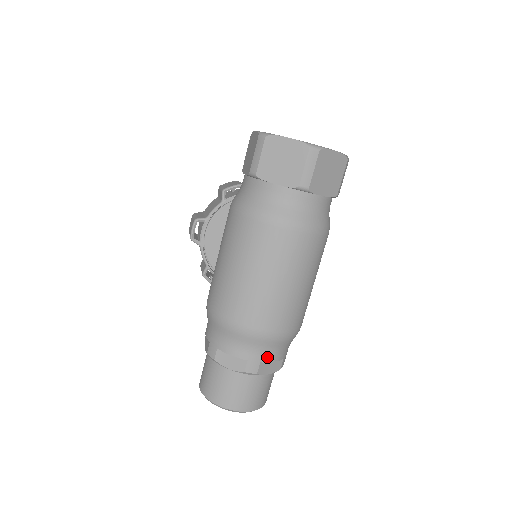
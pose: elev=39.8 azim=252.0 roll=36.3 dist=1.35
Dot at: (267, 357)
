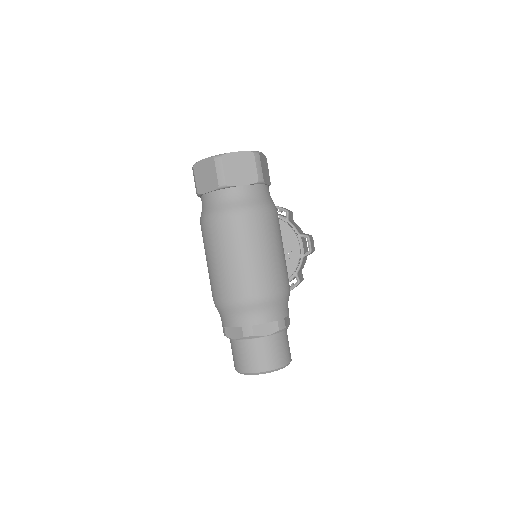
Dot at: (256, 320)
